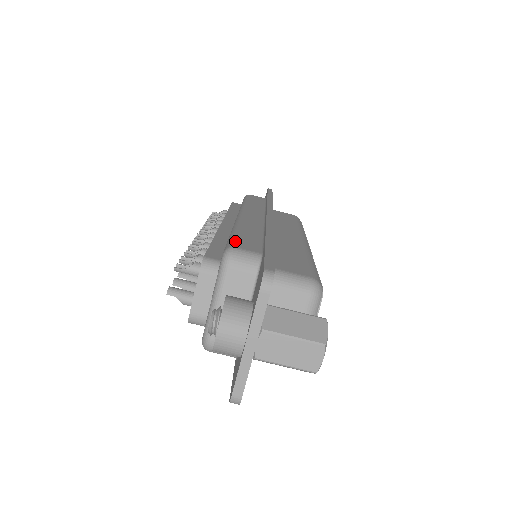
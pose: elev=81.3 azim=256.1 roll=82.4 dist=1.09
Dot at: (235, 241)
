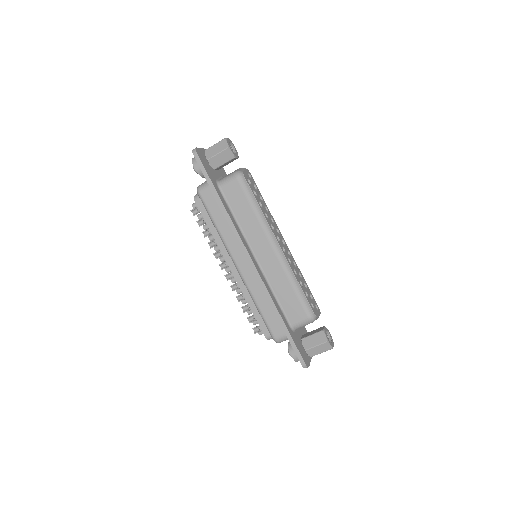
Dot at: (270, 329)
